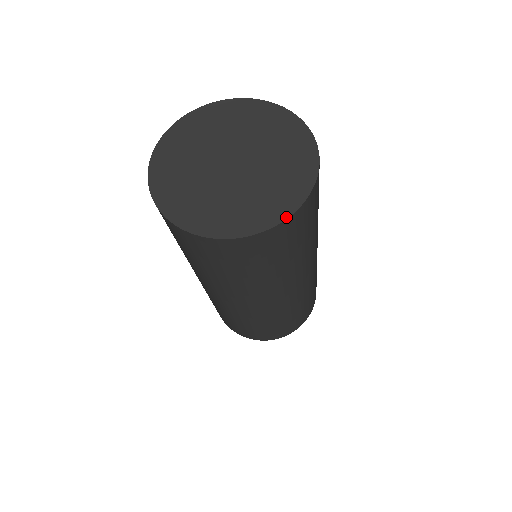
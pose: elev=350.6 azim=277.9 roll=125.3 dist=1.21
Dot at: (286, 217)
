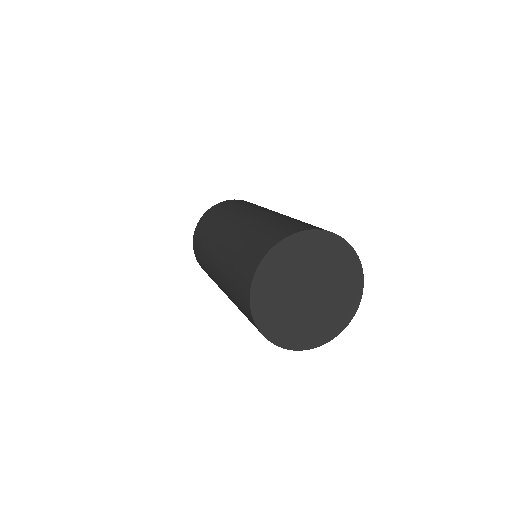
Dot at: (345, 327)
